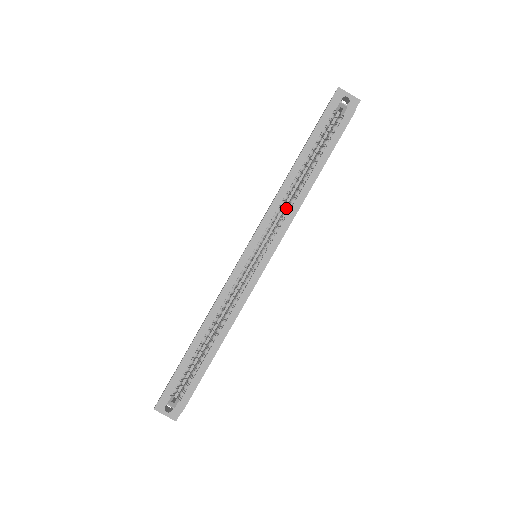
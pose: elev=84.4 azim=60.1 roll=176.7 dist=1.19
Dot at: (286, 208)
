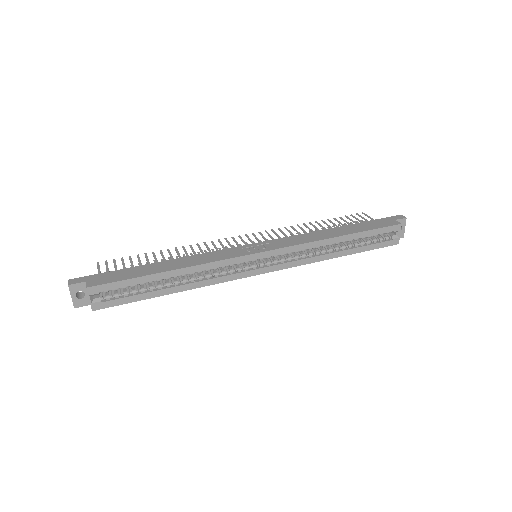
Dot at: (309, 253)
